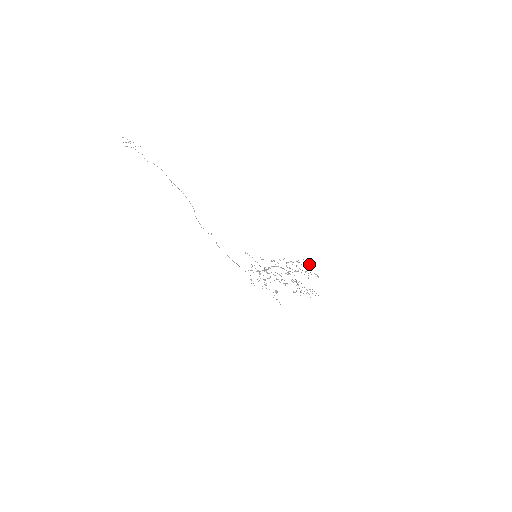
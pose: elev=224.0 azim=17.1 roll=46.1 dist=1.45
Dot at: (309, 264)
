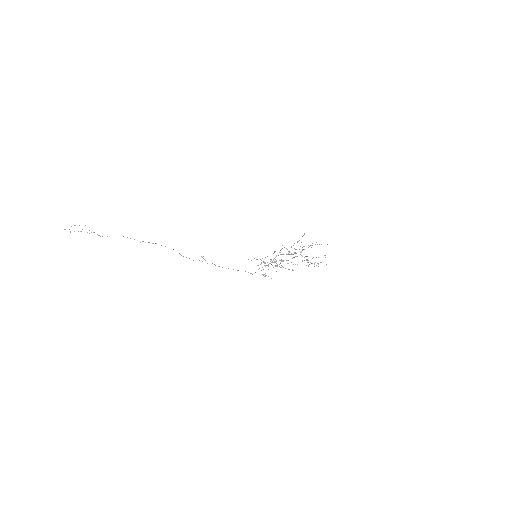
Dot at: occluded
